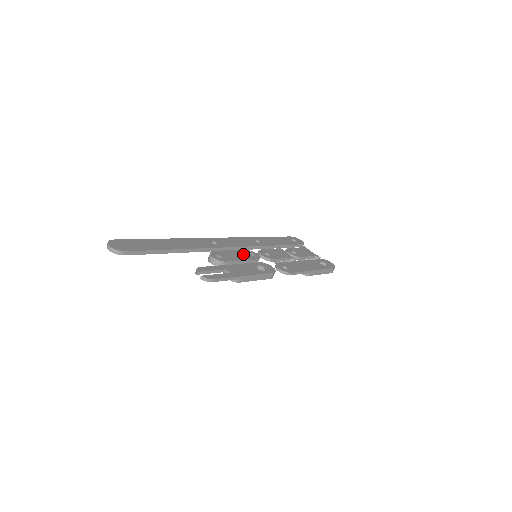
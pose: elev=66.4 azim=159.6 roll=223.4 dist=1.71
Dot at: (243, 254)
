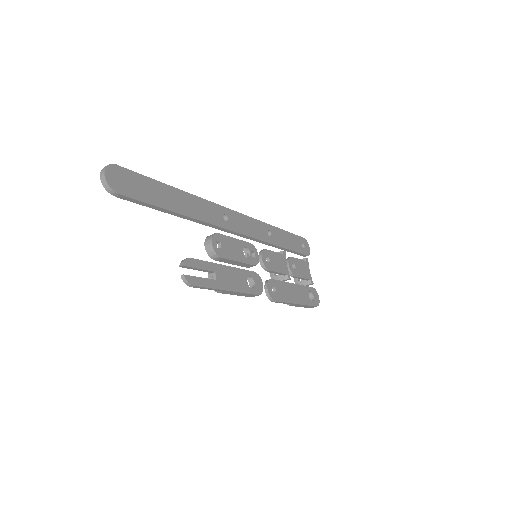
Dot at: (245, 247)
